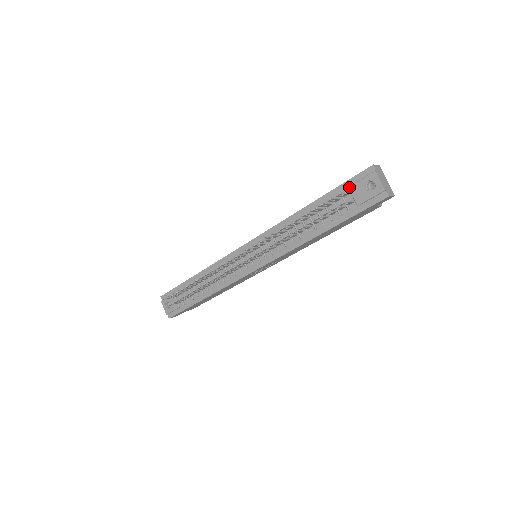
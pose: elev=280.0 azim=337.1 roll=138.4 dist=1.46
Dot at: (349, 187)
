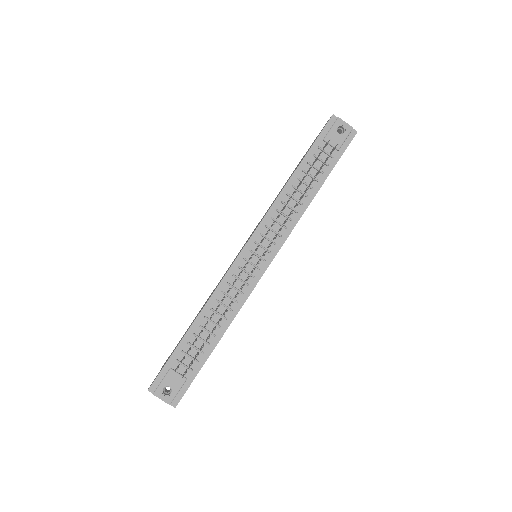
Dot at: (324, 139)
